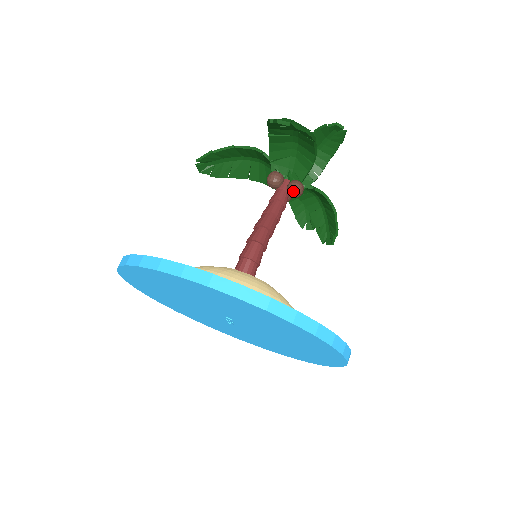
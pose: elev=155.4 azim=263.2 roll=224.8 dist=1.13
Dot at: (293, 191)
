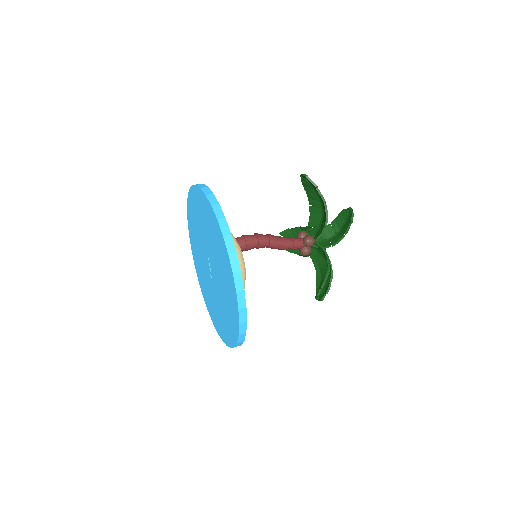
Dot at: (305, 238)
